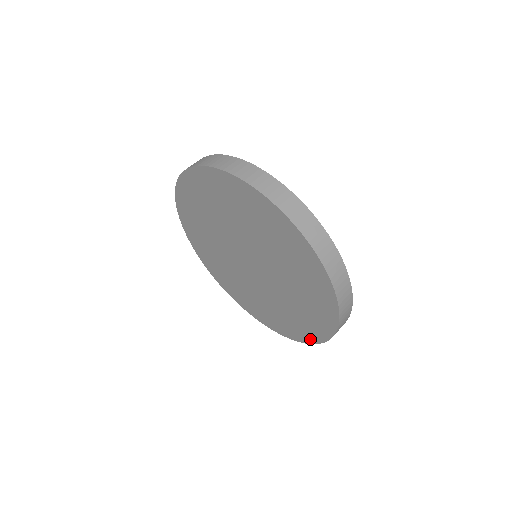
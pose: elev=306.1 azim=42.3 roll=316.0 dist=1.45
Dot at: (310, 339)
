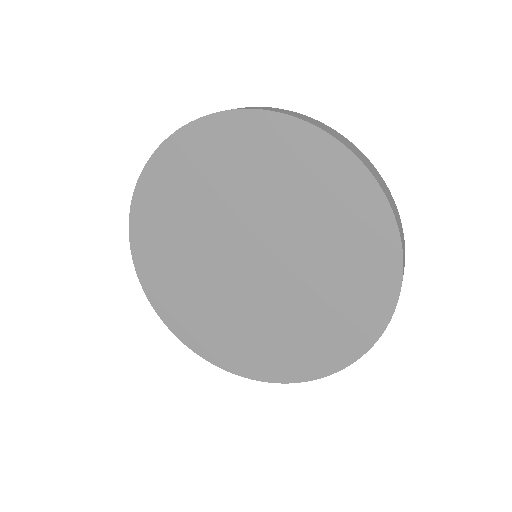
Dot at: (385, 306)
